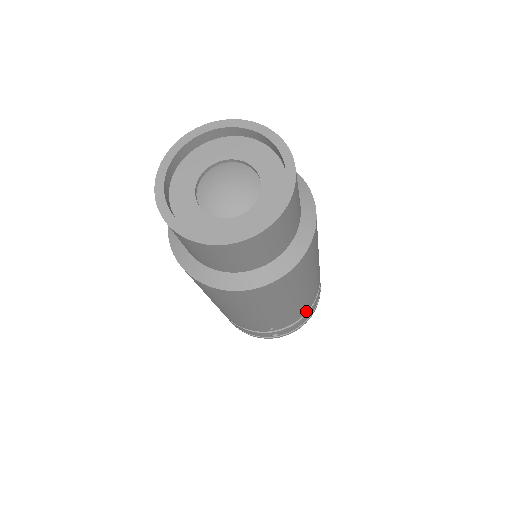
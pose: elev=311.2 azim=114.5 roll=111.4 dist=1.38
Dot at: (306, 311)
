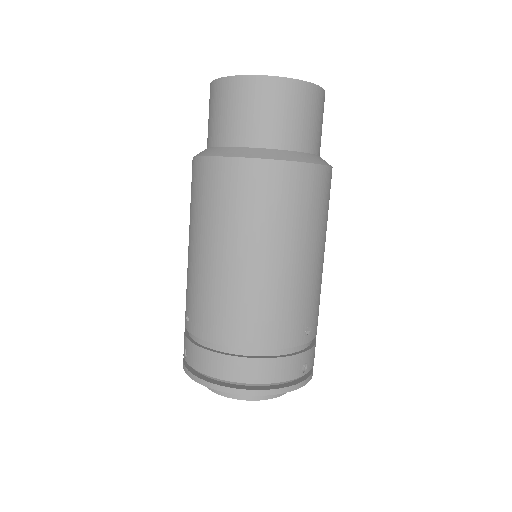
Dot at: occluded
